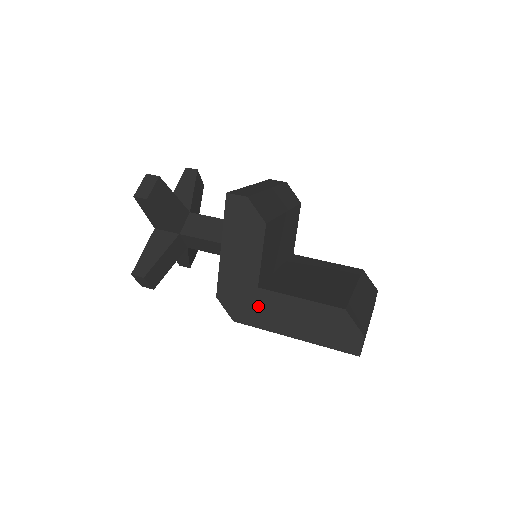
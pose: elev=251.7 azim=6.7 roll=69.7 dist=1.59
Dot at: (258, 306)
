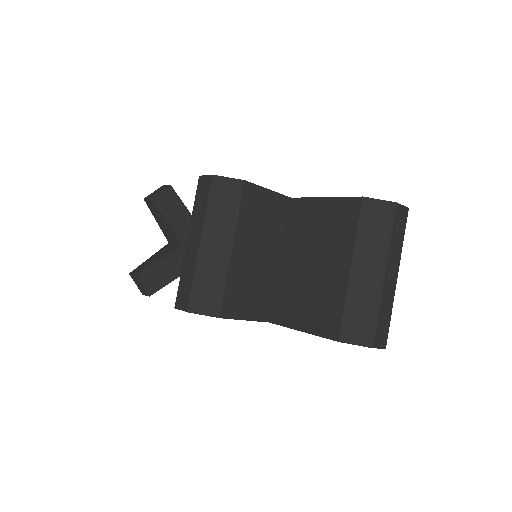
Dot at: occluded
